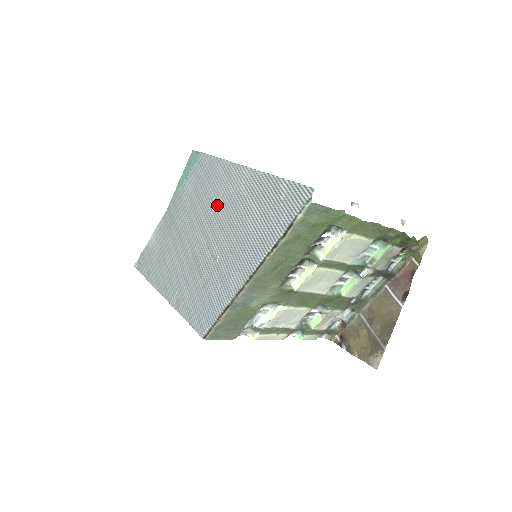
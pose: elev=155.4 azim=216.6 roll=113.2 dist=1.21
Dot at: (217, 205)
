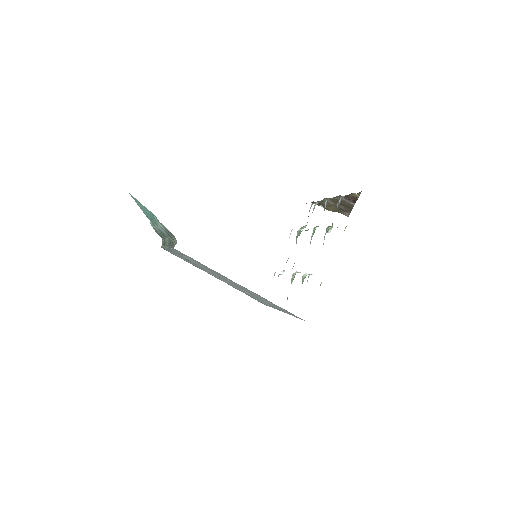
Dot at: (224, 278)
